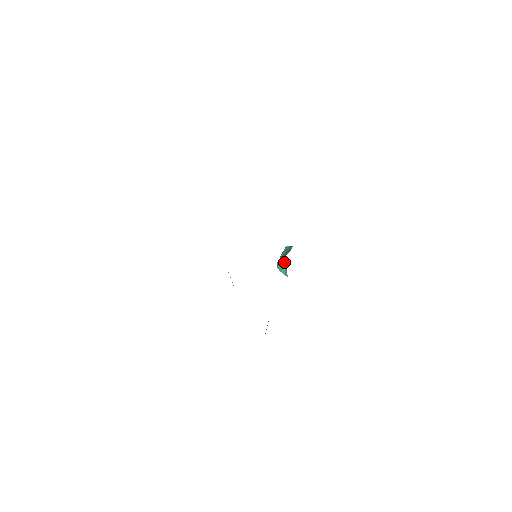
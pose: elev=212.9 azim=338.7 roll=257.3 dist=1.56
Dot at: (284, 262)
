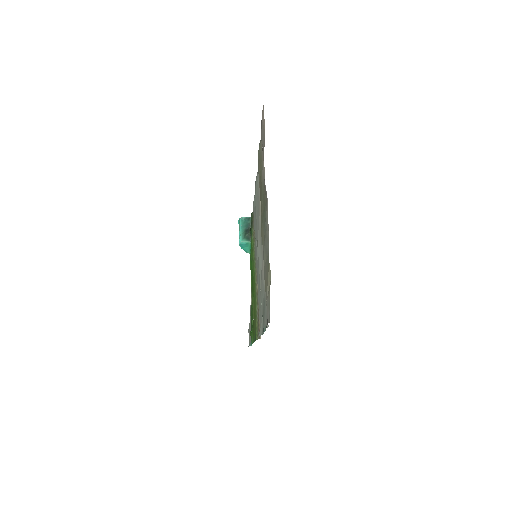
Dot at: (249, 240)
